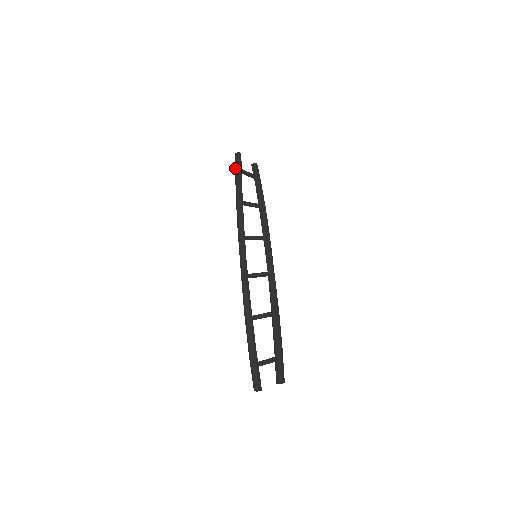
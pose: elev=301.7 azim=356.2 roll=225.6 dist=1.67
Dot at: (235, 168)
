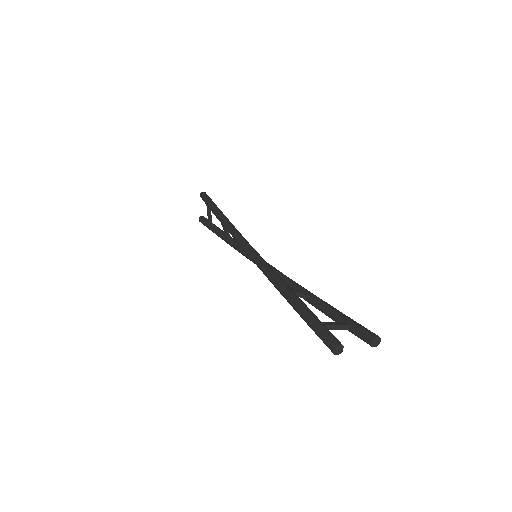
Dot at: (206, 197)
